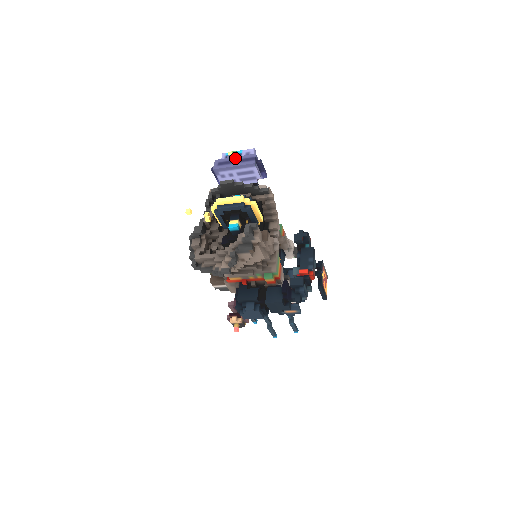
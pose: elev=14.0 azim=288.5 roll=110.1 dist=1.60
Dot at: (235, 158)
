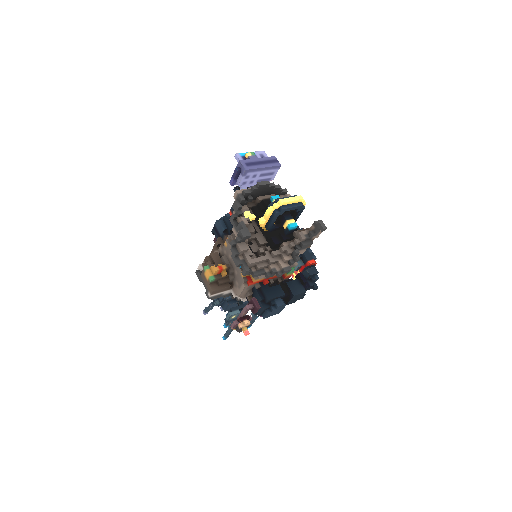
Dot at: (259, 159)
